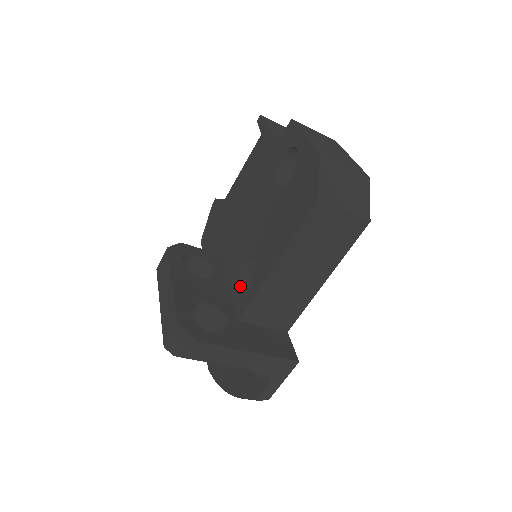
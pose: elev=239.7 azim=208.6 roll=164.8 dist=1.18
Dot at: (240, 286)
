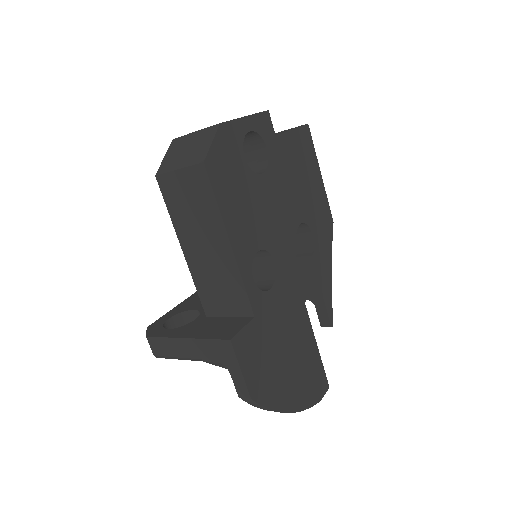
Dot at: occluded
